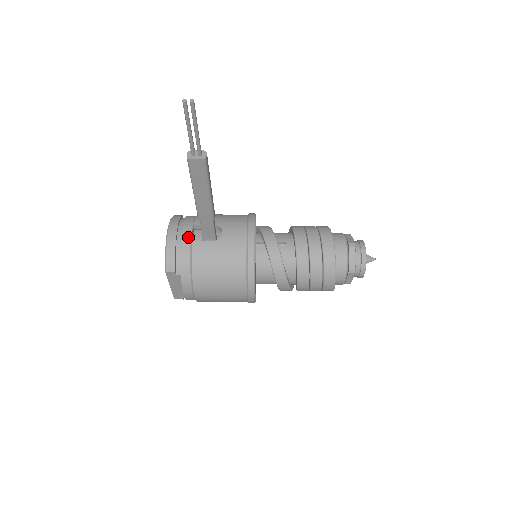
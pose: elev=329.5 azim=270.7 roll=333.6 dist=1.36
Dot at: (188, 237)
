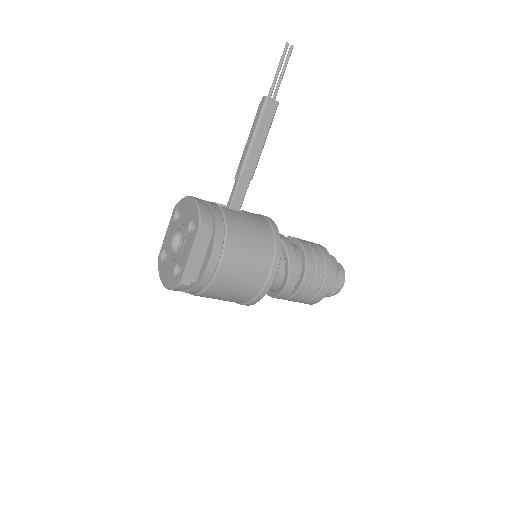
Dot at: (214, 204)
